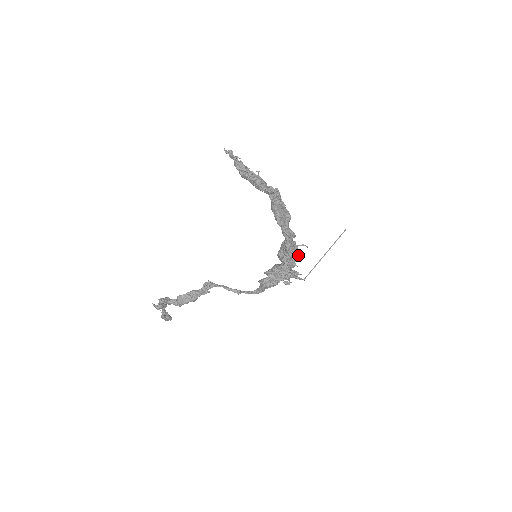
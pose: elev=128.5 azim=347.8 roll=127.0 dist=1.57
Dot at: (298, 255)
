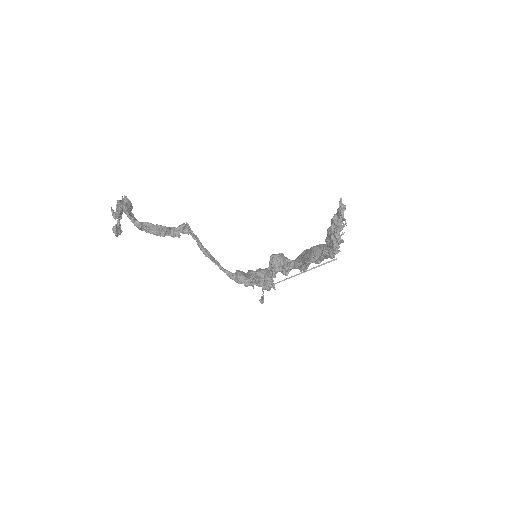
Dot at: occluded
